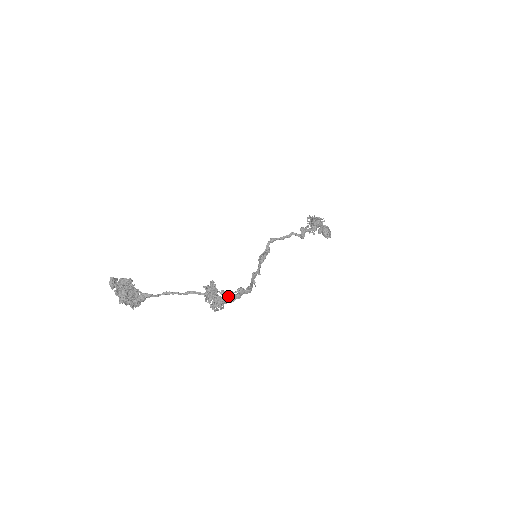
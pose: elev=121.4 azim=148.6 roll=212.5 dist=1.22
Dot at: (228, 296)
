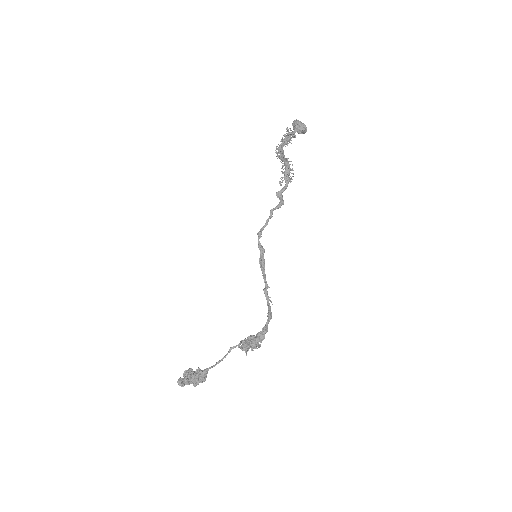
Dot at: (258, 339)
